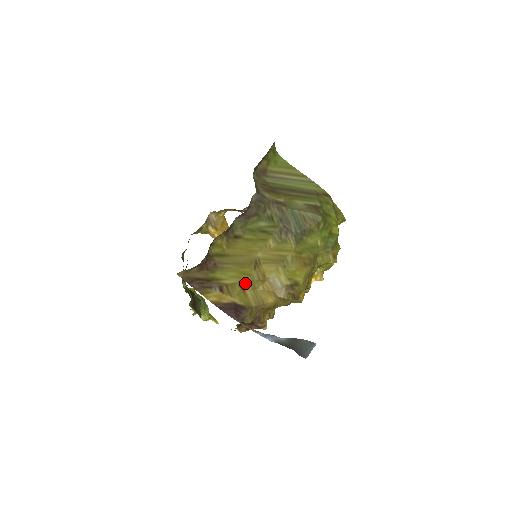
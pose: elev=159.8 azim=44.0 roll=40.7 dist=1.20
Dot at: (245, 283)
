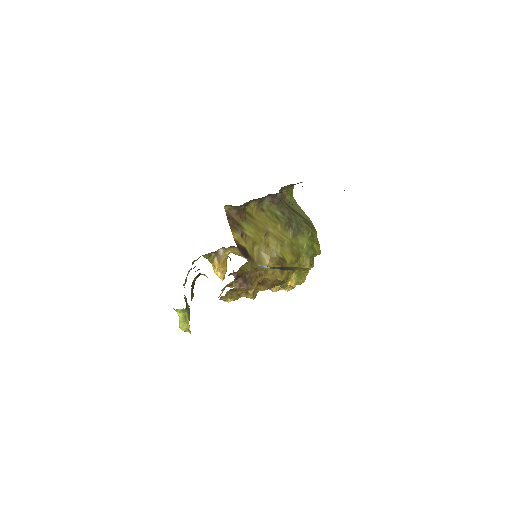
Dot at: (256, 242)
